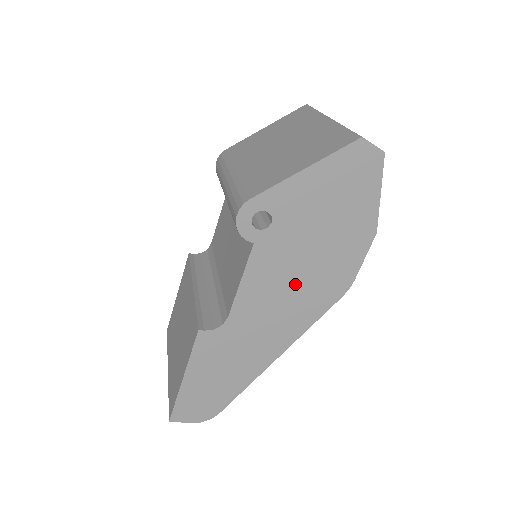
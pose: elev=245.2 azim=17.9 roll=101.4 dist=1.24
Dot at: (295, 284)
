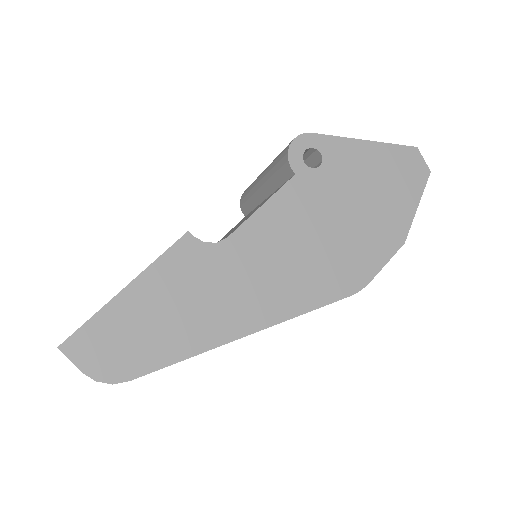
Dot at: (312, 246)
